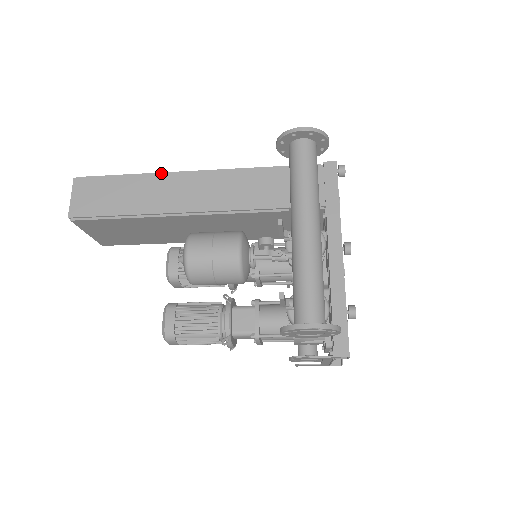
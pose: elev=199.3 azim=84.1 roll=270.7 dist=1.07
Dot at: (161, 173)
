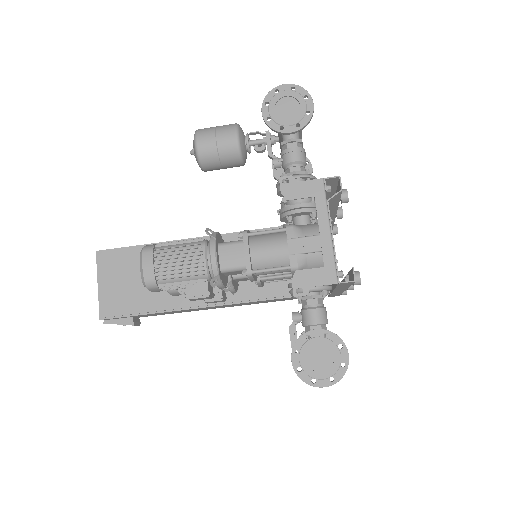
Dot at: occluded
